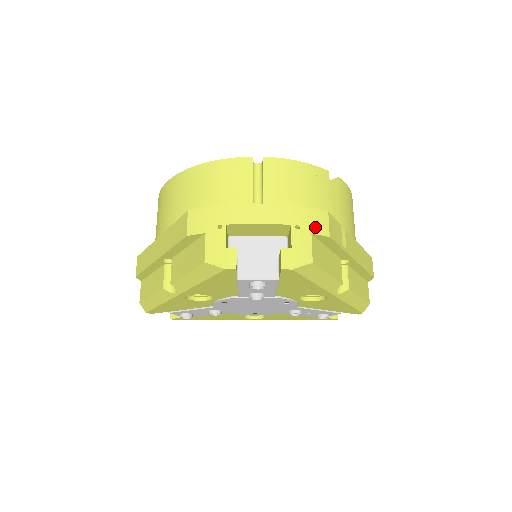
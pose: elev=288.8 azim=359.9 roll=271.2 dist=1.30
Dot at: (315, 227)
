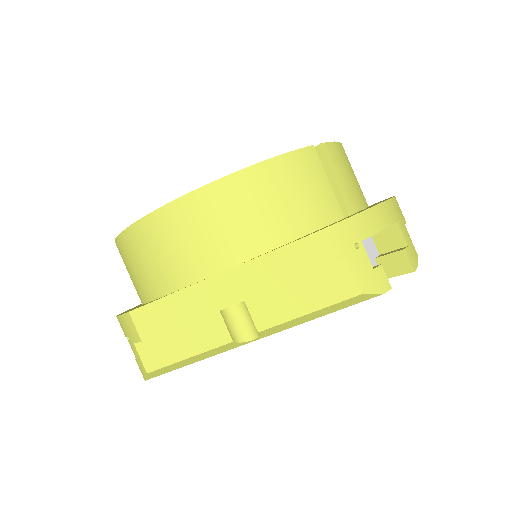
Dot at: (402, 216)
